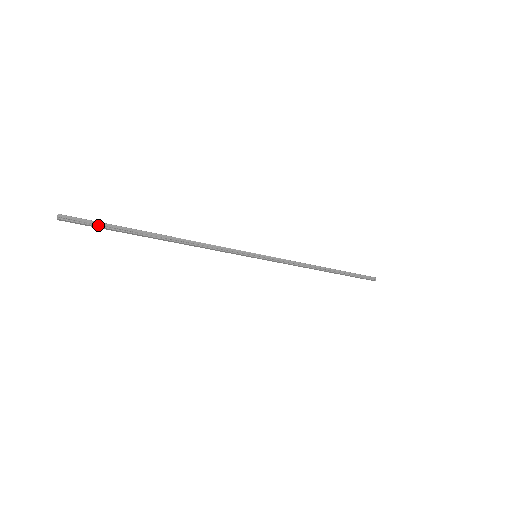
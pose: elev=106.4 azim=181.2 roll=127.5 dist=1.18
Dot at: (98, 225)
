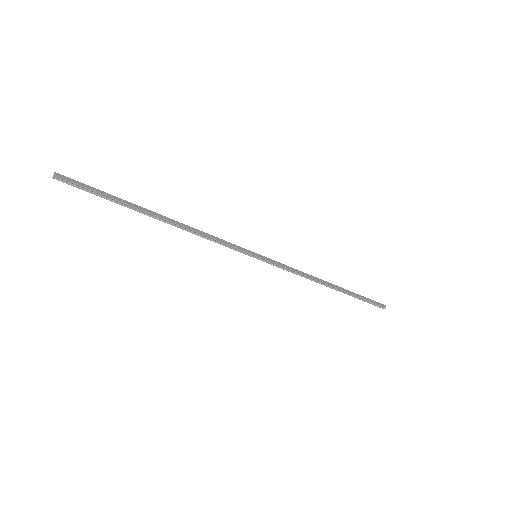
Dot at: (92, 193)
